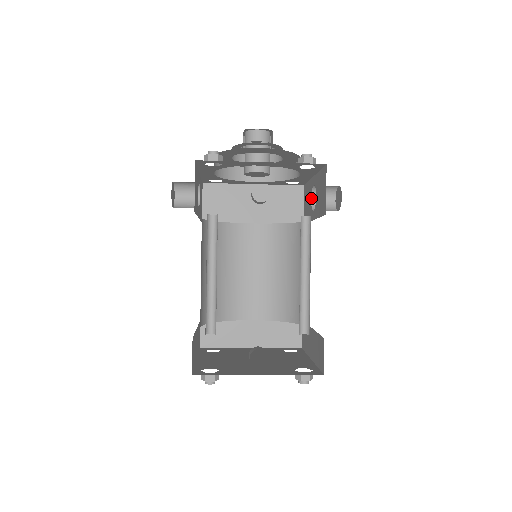
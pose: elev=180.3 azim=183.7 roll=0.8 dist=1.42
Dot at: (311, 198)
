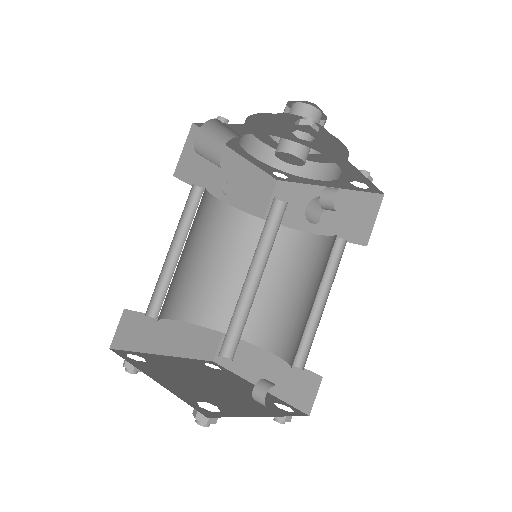
Dot at: (307, 206)
